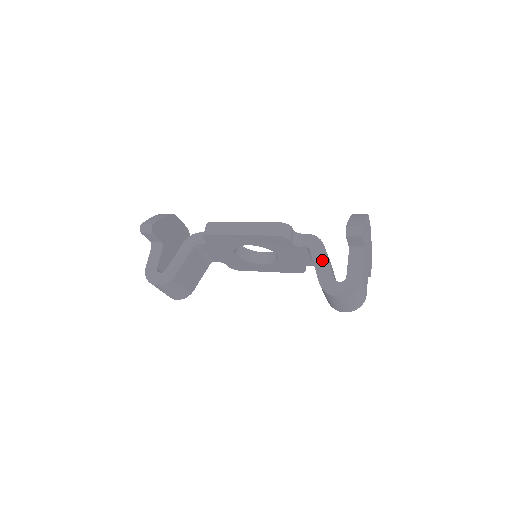
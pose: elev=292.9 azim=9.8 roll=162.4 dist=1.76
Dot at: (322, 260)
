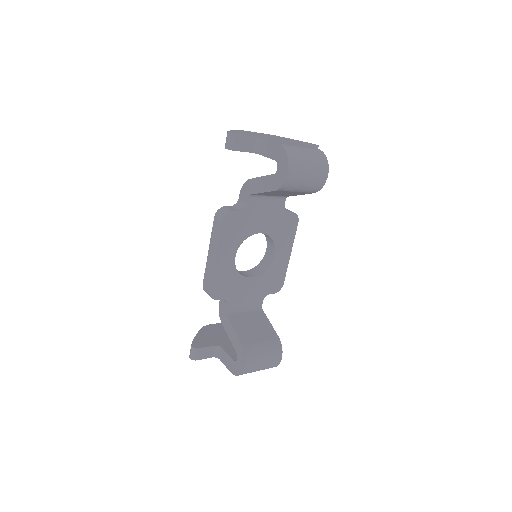
Dot at: (259, 184)
